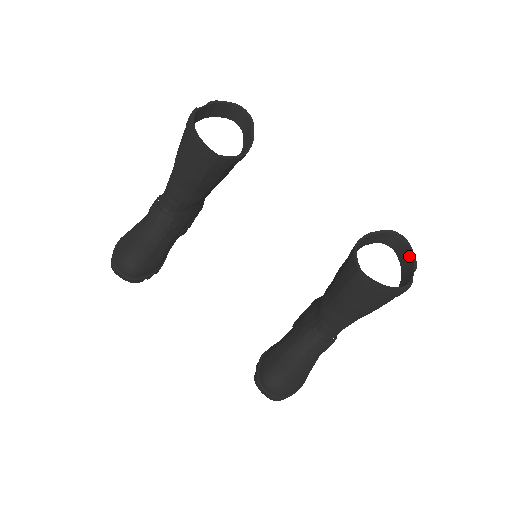
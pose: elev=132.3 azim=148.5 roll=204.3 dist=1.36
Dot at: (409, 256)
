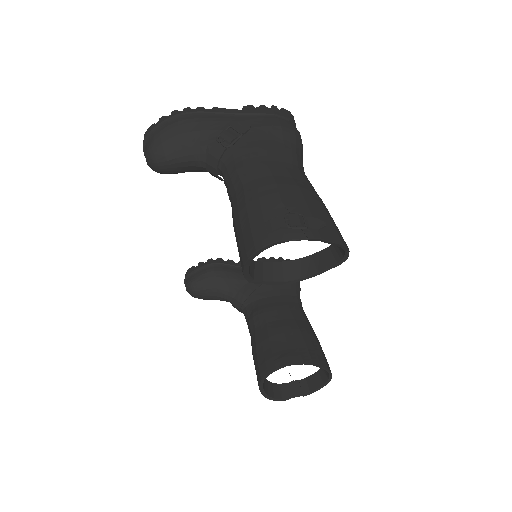
Dot at: (315, 386)
